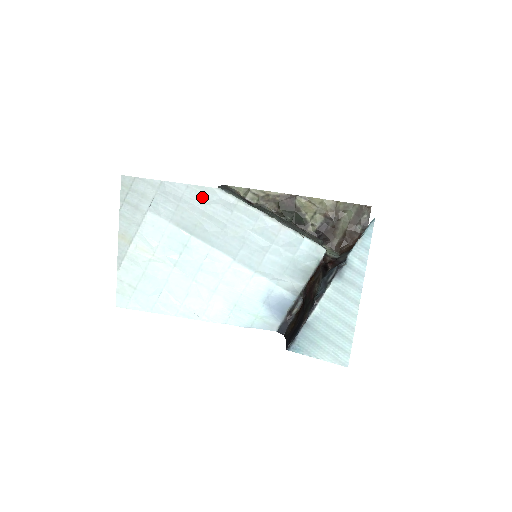
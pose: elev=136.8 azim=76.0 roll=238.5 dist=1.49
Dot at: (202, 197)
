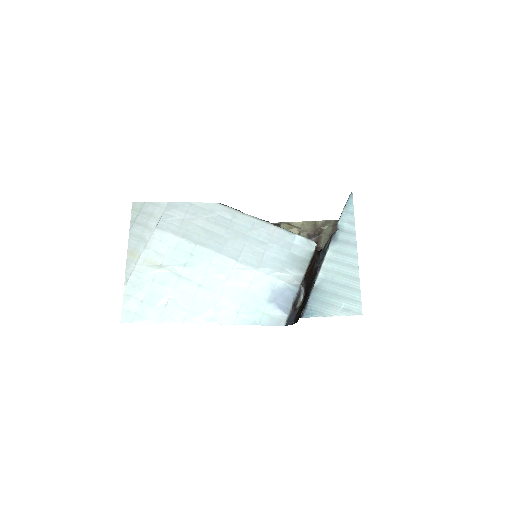
Dot at: (204, 211)
